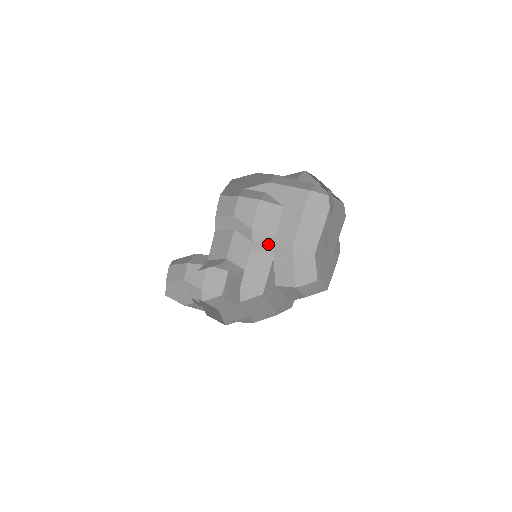
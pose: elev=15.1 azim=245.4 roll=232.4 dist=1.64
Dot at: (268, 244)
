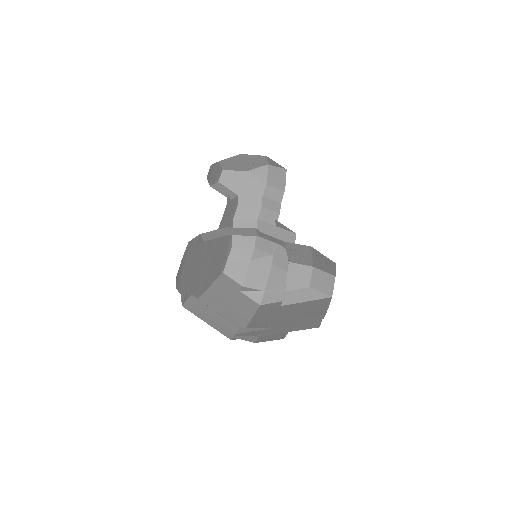
Dot at: occluded
